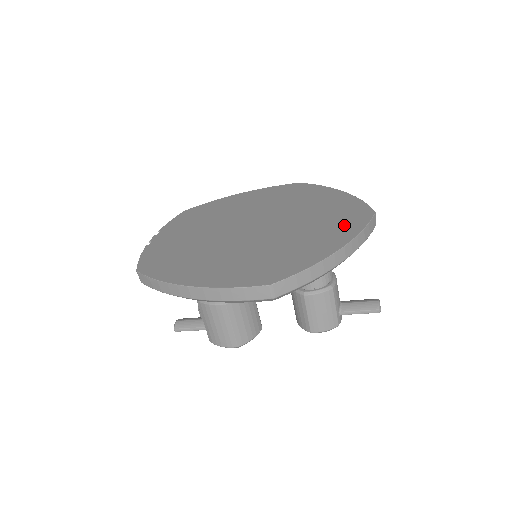
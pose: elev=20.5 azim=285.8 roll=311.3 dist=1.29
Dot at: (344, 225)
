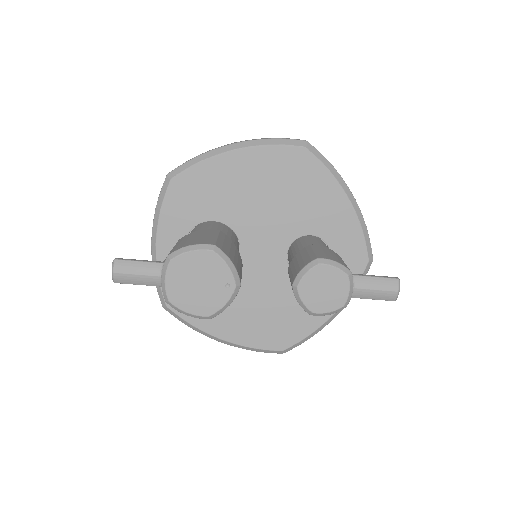
Dot at: occluded
